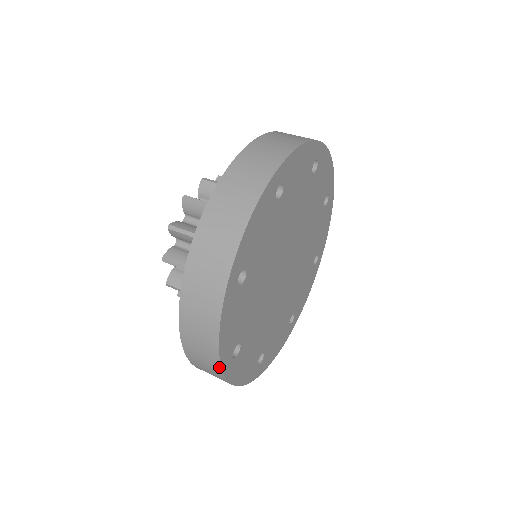
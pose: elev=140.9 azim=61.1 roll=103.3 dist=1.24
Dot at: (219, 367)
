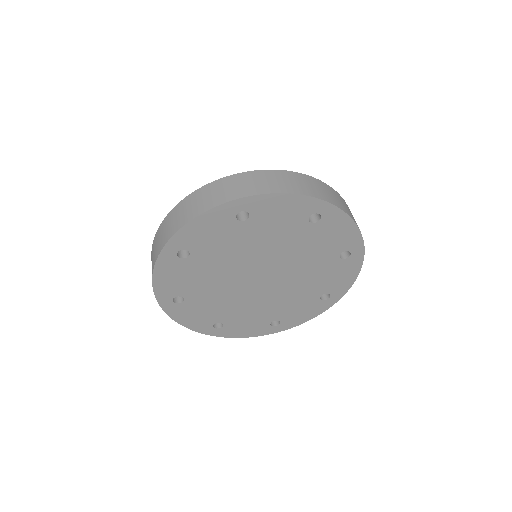
Dot at: (167, 240)
